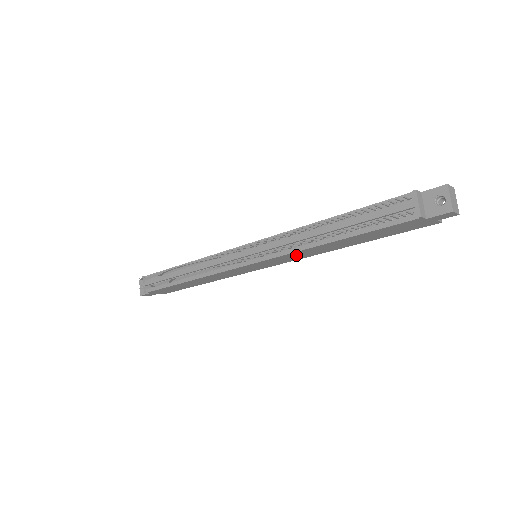
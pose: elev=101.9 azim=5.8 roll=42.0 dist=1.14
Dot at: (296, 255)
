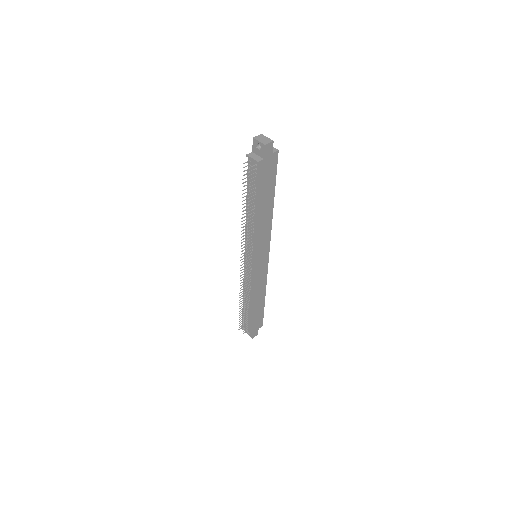
Dot at: (262, 235)
